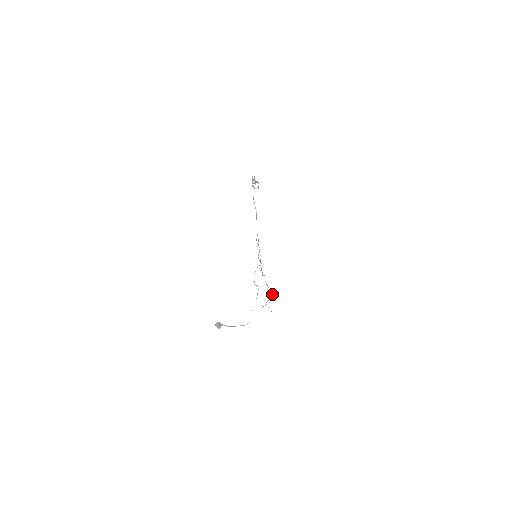
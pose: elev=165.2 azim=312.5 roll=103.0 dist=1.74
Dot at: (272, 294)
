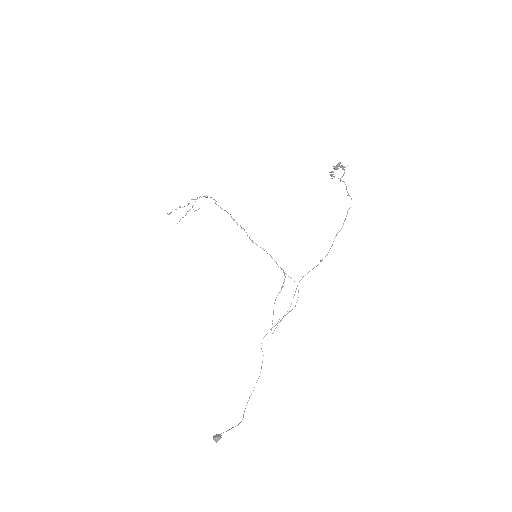
Dot at: occluded
